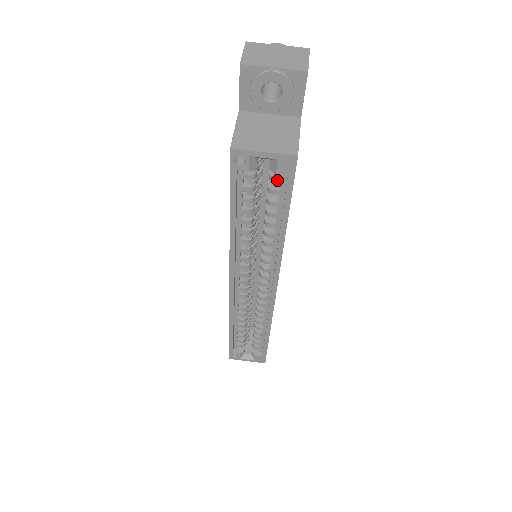
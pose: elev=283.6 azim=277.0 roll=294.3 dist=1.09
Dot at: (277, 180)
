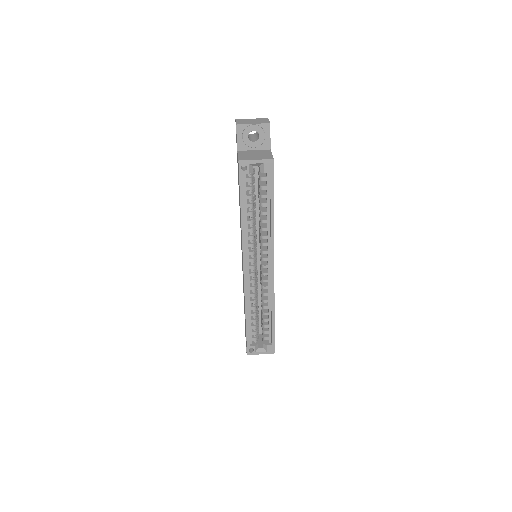
Dot at: (264, 179)
